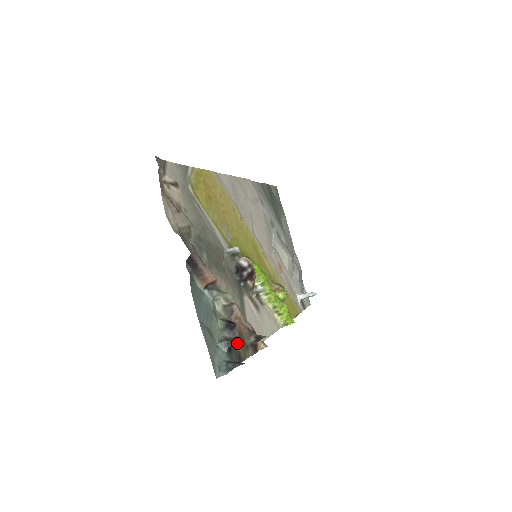
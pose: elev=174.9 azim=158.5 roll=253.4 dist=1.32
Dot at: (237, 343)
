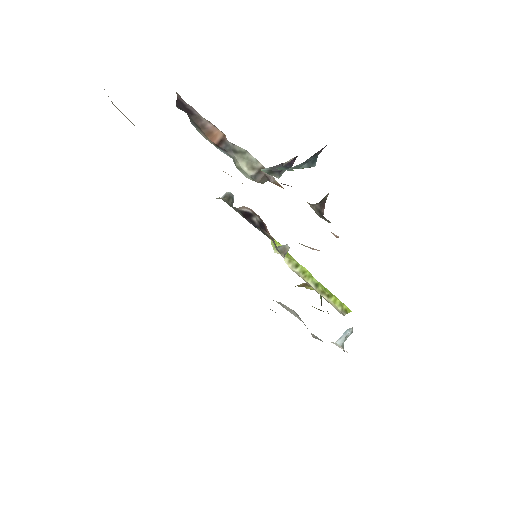
Dot at: occluded
